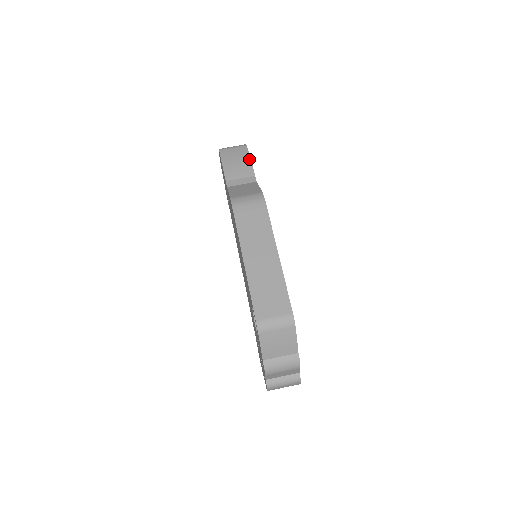
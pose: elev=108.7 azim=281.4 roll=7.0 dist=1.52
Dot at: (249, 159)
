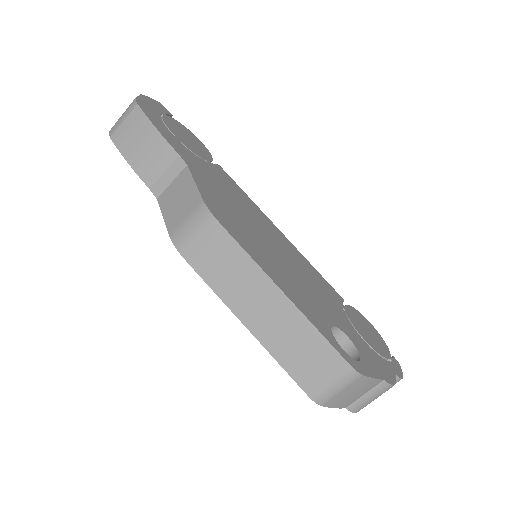
Dot at: (154, 130)
